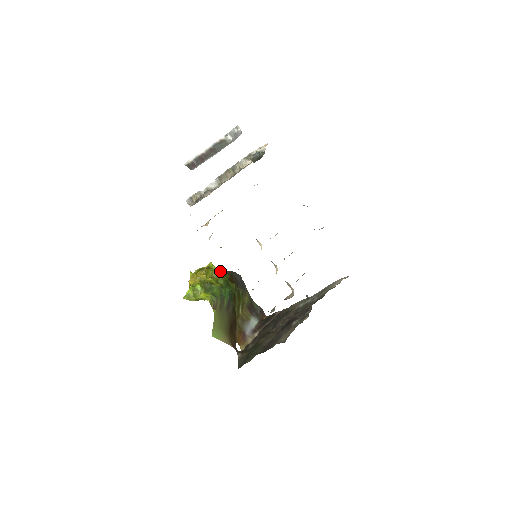
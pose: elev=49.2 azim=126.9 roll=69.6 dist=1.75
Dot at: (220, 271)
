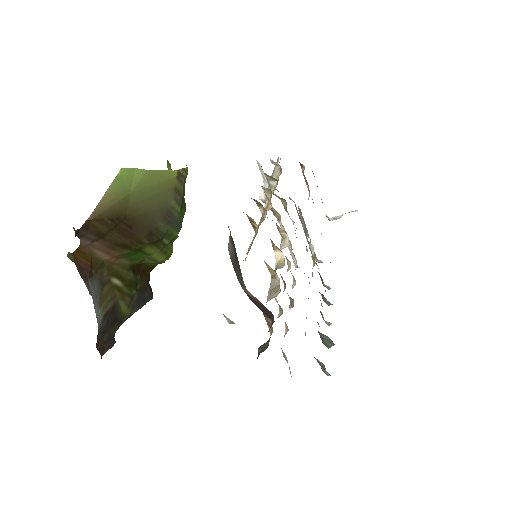
Dot at: occluded
